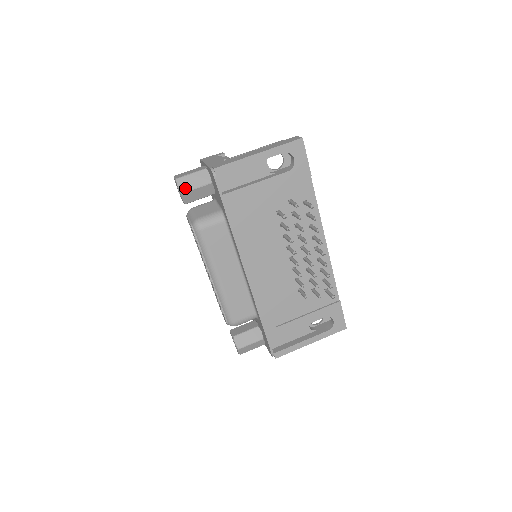
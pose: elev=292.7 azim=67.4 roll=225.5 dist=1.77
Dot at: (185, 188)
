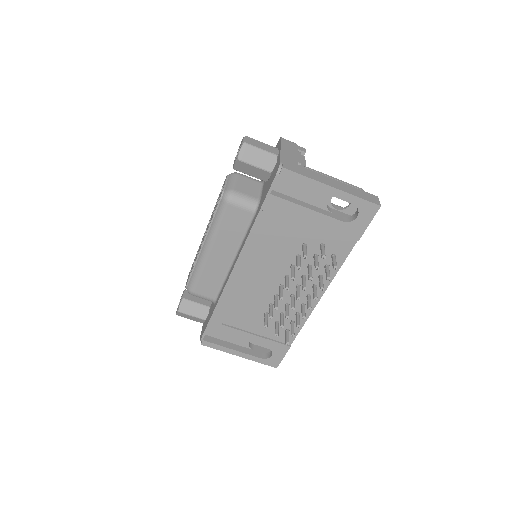
Dot at: (245, 157)
